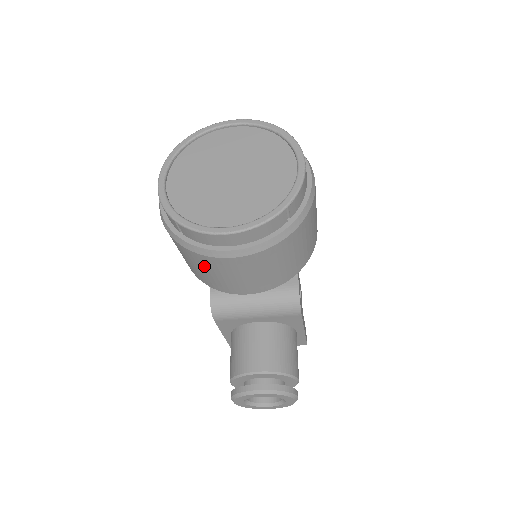
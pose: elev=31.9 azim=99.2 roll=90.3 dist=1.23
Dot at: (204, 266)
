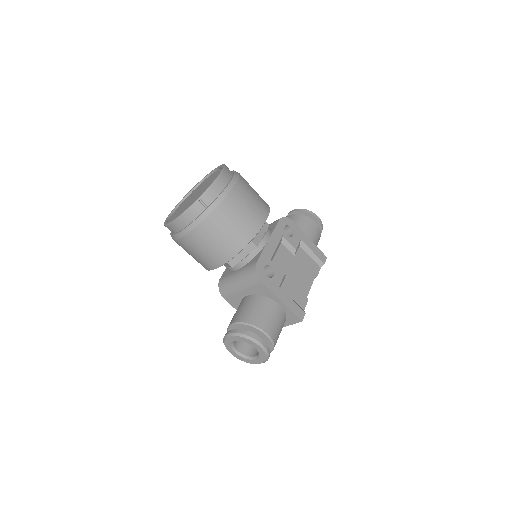
Dot at: (186, 250)
